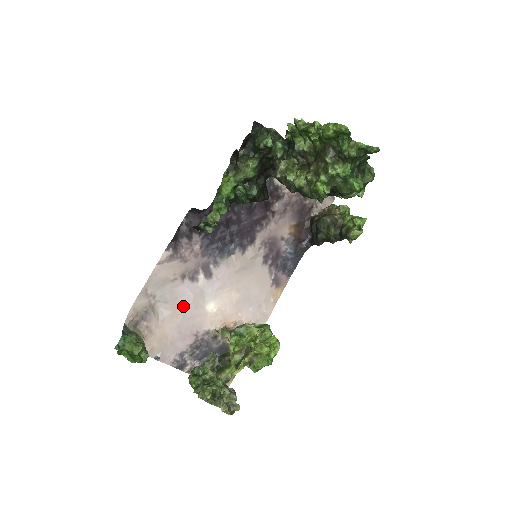
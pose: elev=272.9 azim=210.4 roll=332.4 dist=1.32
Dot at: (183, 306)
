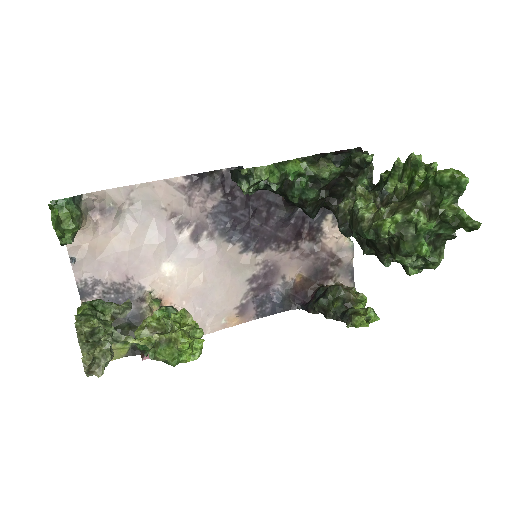
Dot at: (146, 240)
